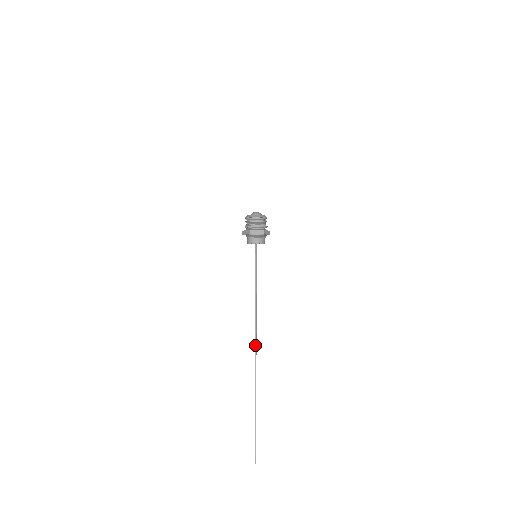
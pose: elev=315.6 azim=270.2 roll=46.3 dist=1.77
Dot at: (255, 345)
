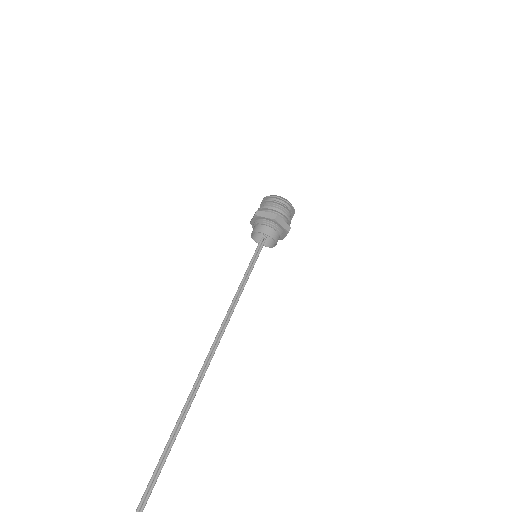
Dot at: occluded
